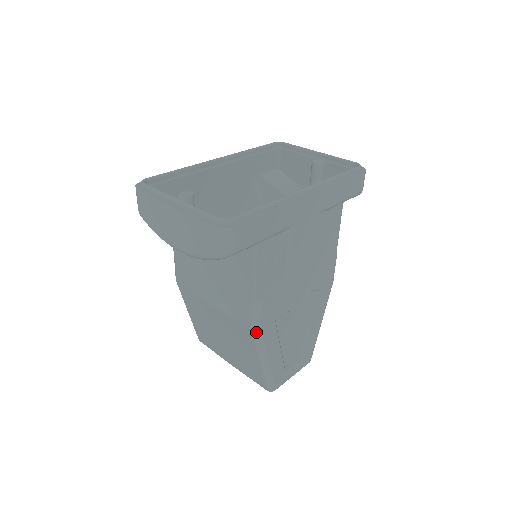
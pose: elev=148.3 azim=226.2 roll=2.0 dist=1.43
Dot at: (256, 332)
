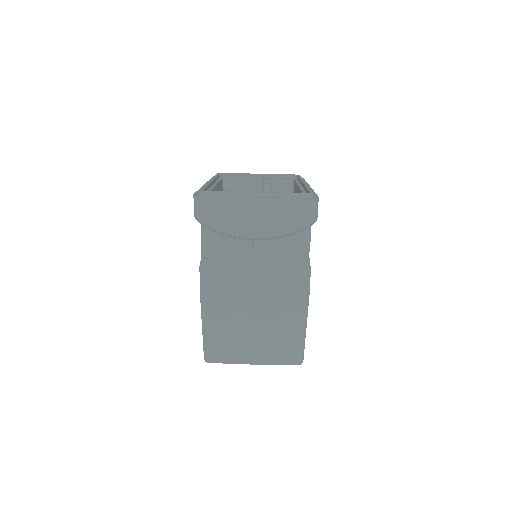
Dot at: (307, 299)
